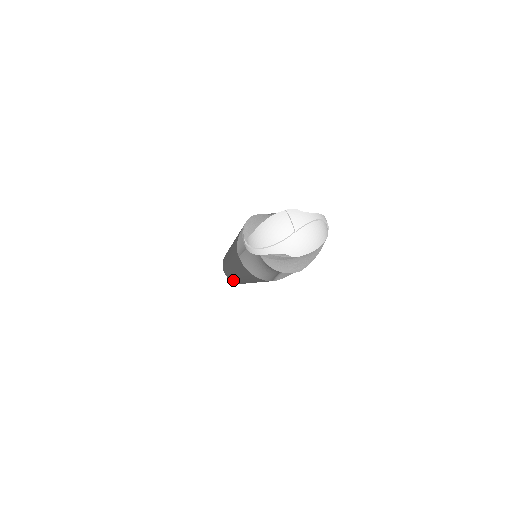
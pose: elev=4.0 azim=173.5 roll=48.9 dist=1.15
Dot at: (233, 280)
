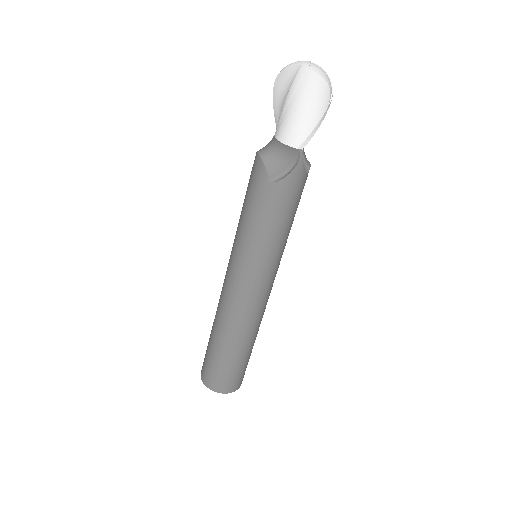
Dot at: (209, 354)
